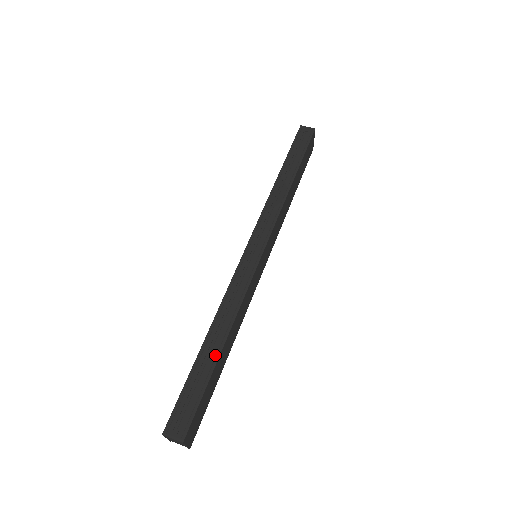
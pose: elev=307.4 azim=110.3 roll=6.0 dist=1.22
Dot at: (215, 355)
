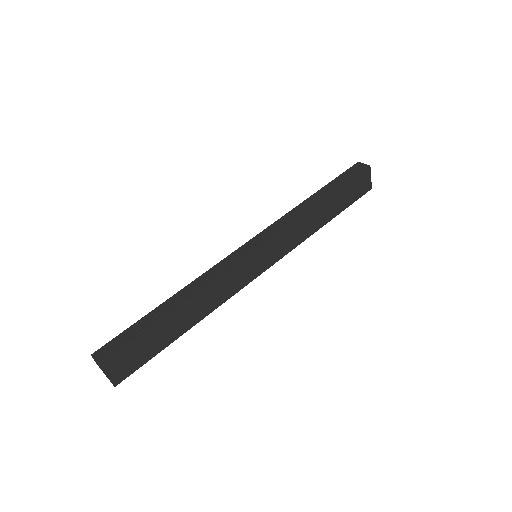
Dot at: (165, 313)
